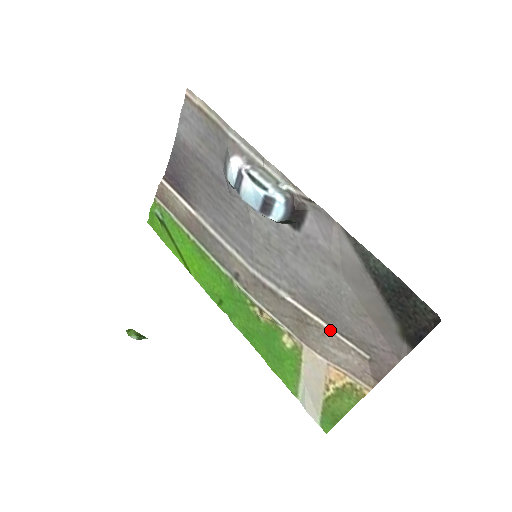
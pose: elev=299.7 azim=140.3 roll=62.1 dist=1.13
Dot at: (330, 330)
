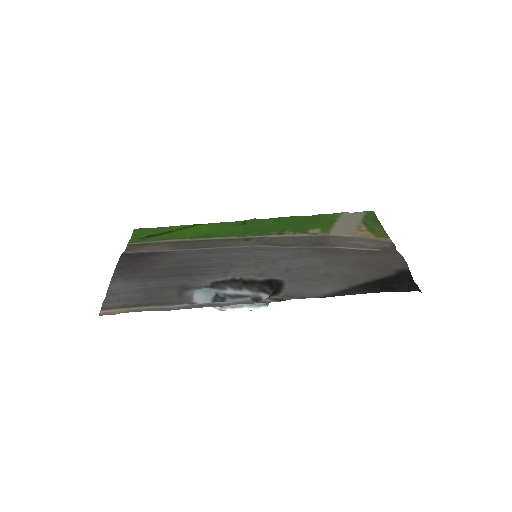
Dot at: (343, 247)
